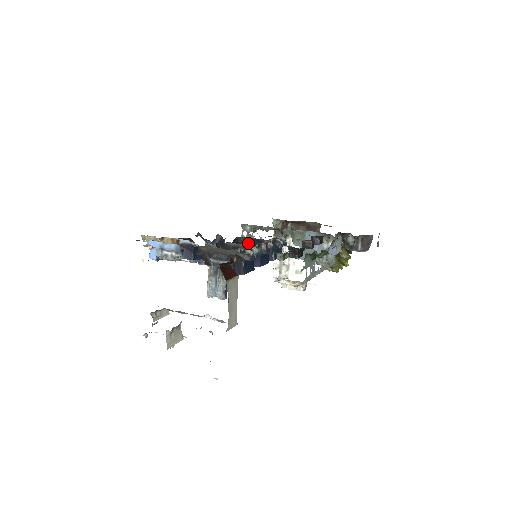
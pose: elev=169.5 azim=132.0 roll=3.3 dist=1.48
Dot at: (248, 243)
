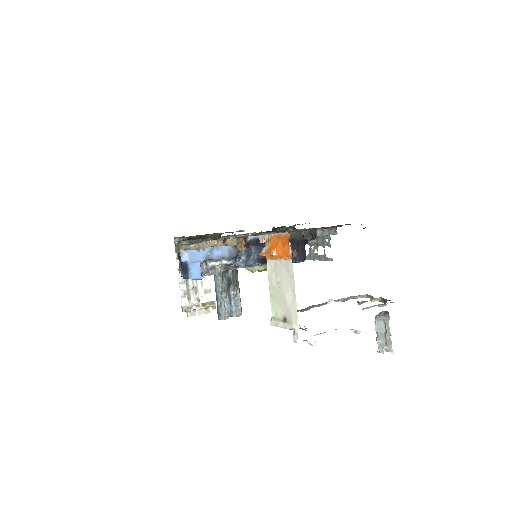
Dot at: occluded
